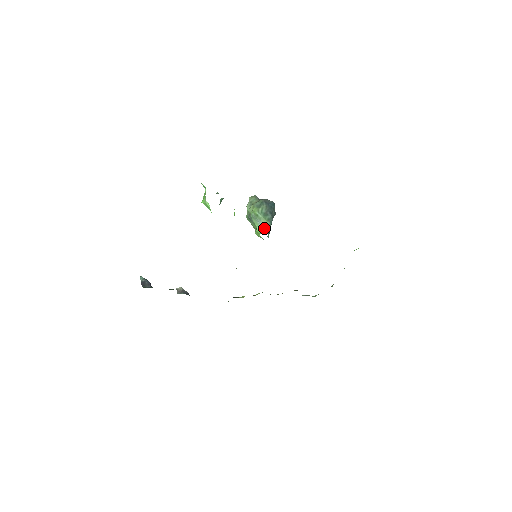
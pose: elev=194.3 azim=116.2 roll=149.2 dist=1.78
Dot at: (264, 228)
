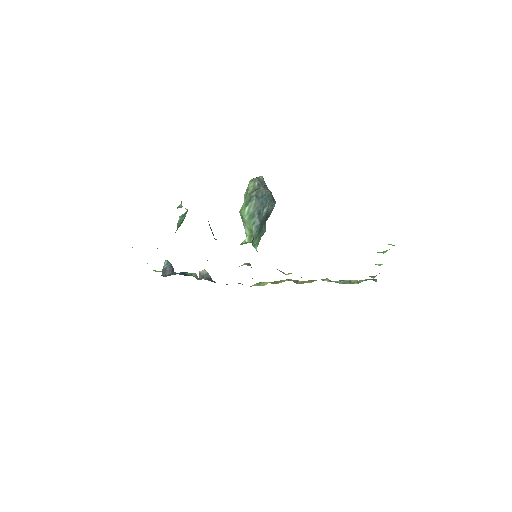
Dot at: (248, 235)
